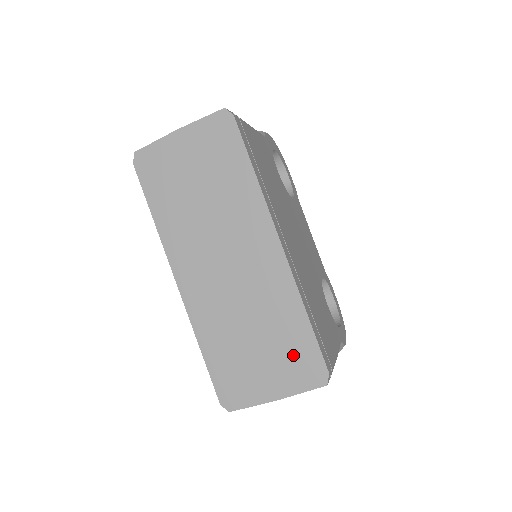
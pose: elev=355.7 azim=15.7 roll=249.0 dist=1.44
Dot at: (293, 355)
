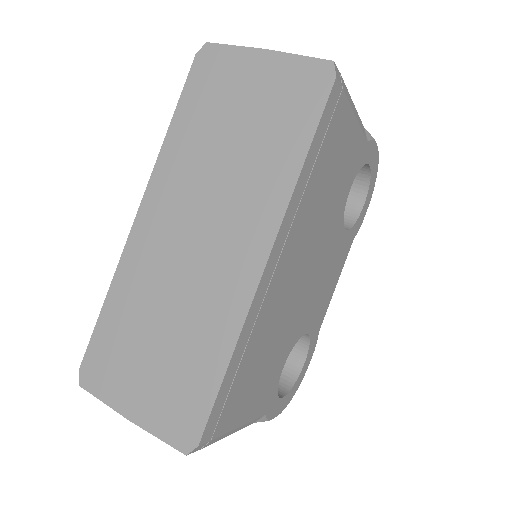
Dot at: (181, 391)
